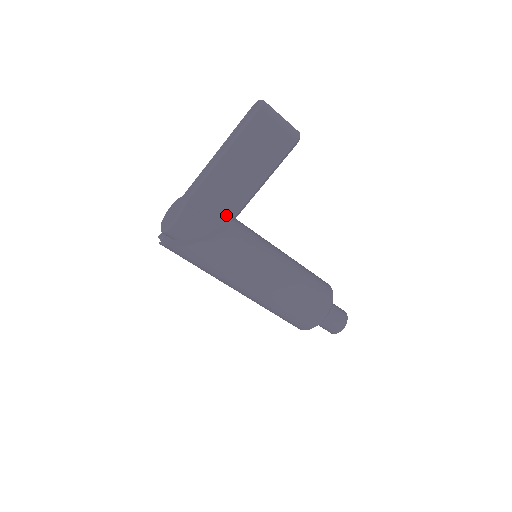
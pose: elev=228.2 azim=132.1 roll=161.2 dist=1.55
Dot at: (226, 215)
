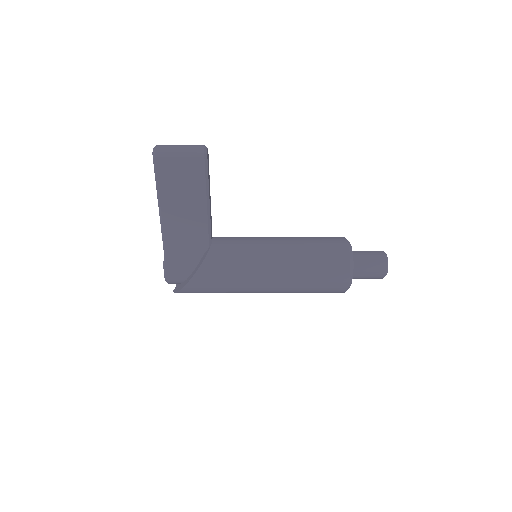
Dot at: (201, 245)
